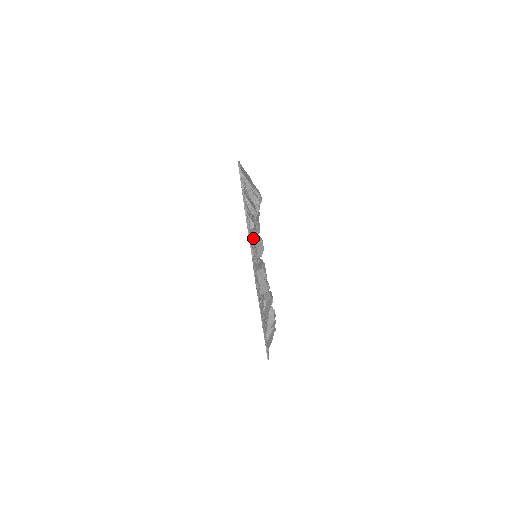
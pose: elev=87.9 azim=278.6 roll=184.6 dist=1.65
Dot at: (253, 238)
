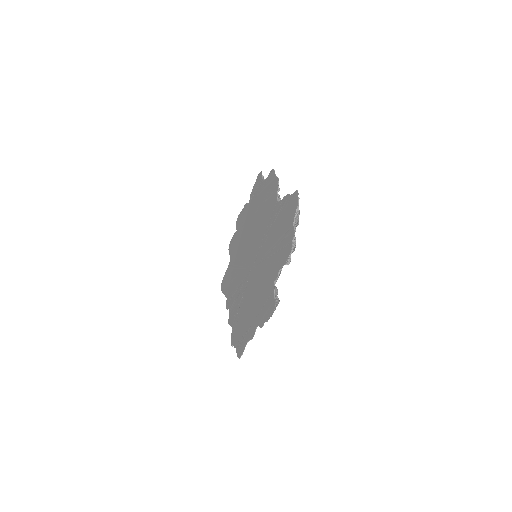
Dot at: occluded
